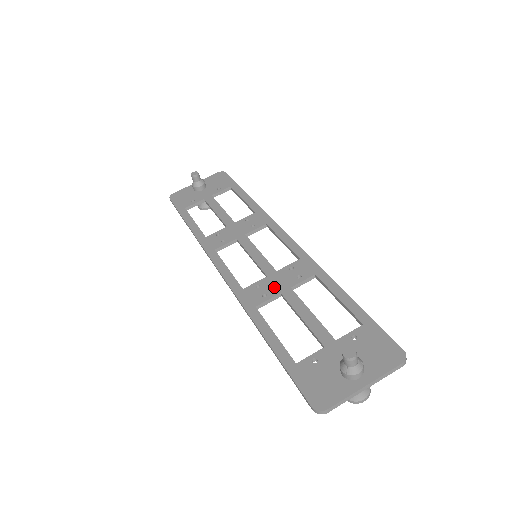
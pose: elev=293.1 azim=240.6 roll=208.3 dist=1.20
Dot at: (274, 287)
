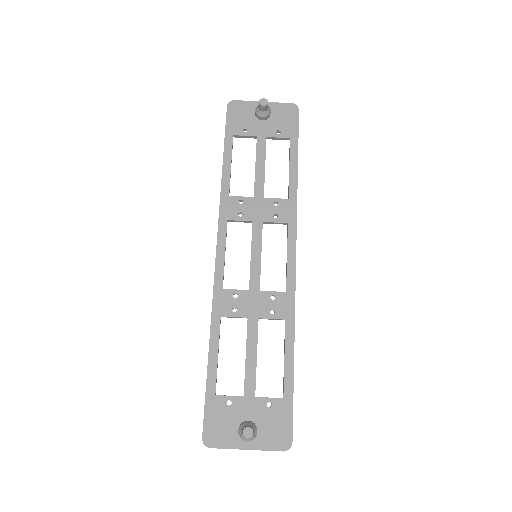
Dot at: (247, 307)
